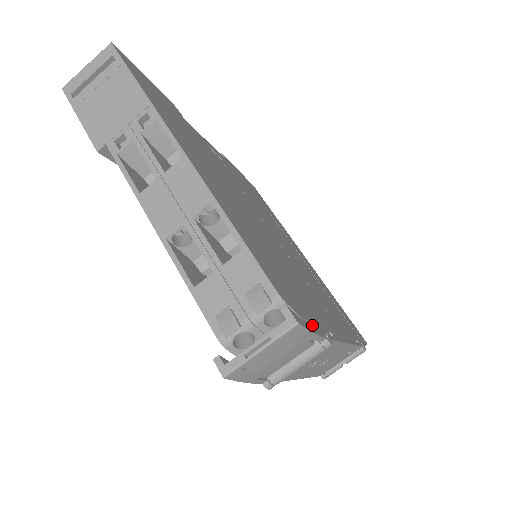
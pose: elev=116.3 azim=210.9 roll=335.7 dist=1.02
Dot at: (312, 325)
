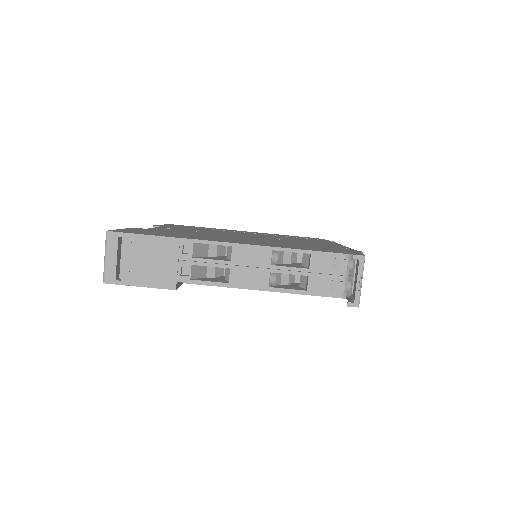
Dot at: (355, 252)
